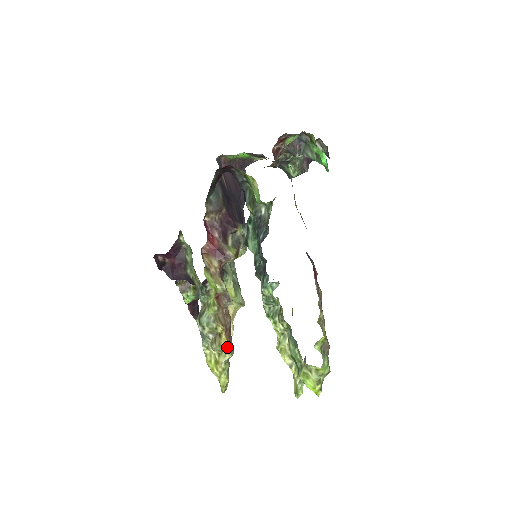
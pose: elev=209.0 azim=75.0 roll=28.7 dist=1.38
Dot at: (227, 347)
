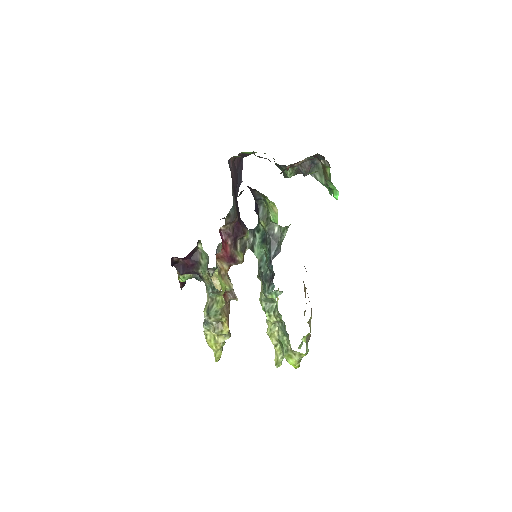
Dot at: (228, 332)
